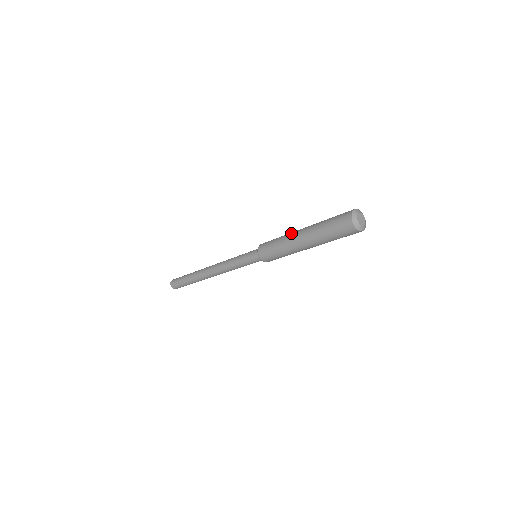
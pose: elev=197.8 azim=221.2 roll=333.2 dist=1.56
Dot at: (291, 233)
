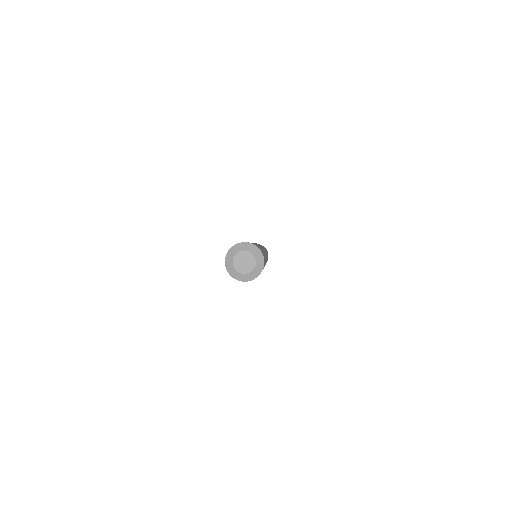
Dot at: occluded
